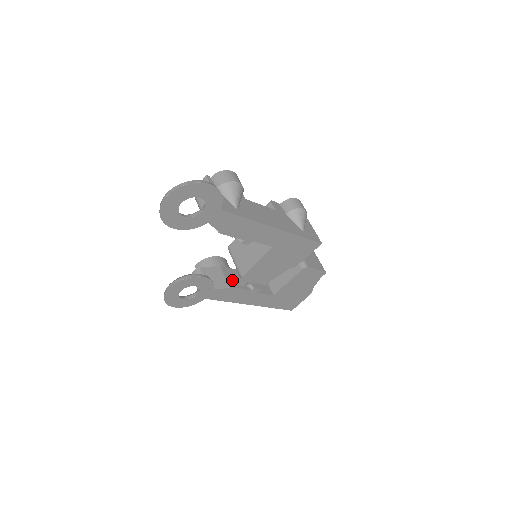
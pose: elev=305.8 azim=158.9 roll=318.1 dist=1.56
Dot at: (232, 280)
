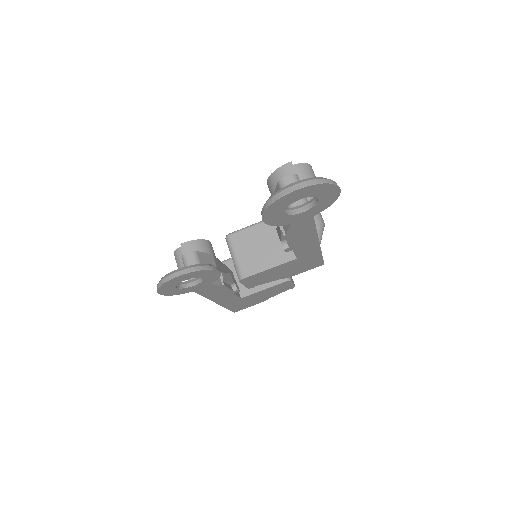
Dot at: (225, 276)
